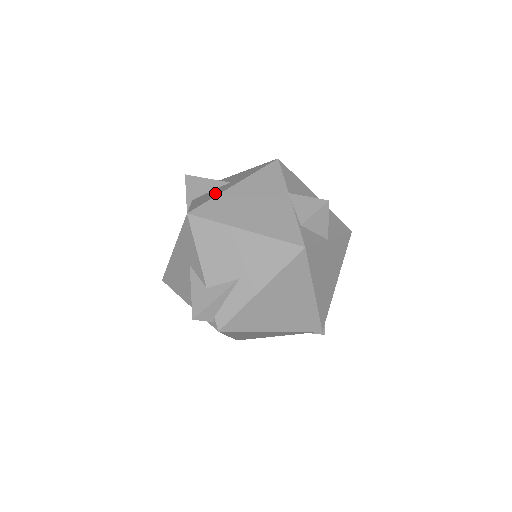
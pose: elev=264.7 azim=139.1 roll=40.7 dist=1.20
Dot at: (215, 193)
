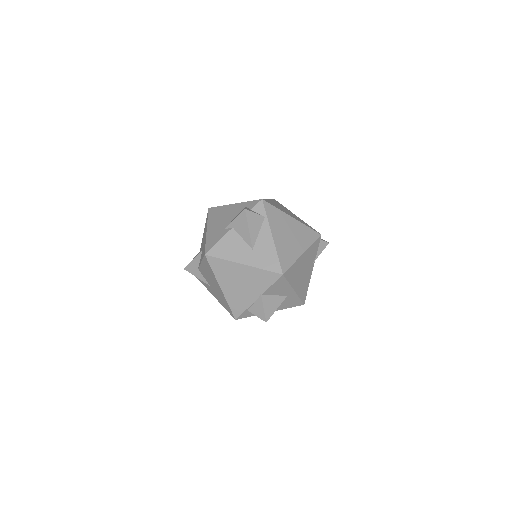
Dot at: (234, 253)
